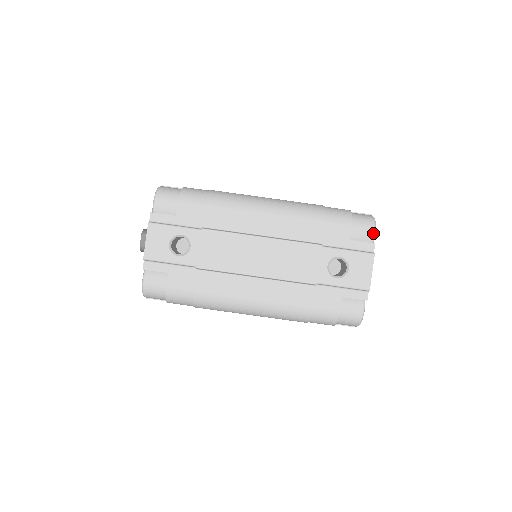
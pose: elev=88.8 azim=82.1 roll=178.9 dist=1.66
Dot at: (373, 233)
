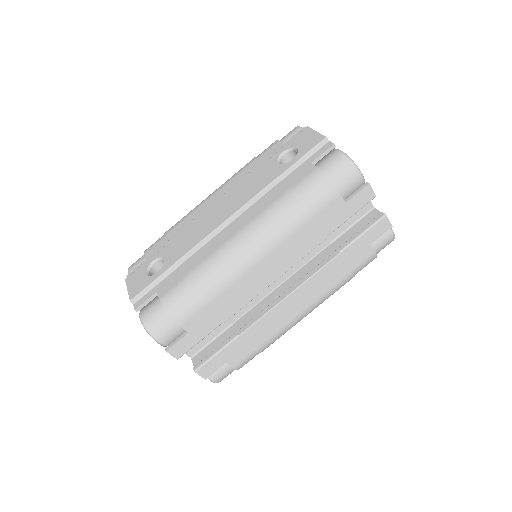
Dot at: (298, 128)
